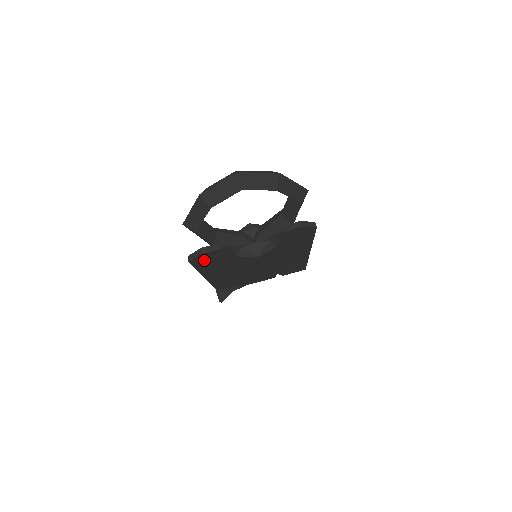
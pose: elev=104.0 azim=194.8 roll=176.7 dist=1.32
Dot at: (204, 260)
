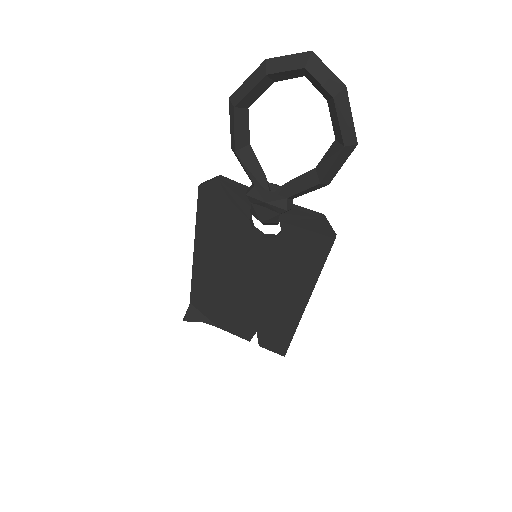
Dot at: (212, 199)
